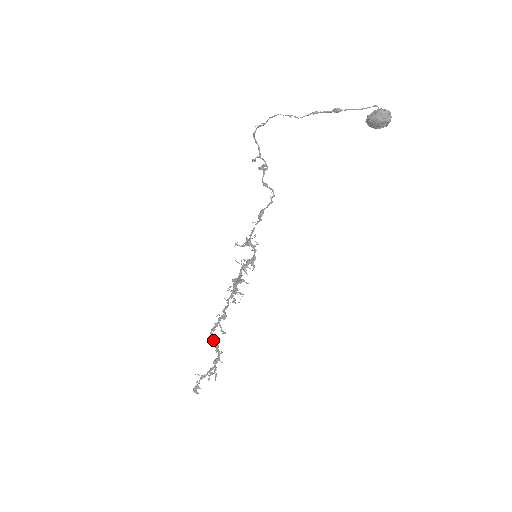
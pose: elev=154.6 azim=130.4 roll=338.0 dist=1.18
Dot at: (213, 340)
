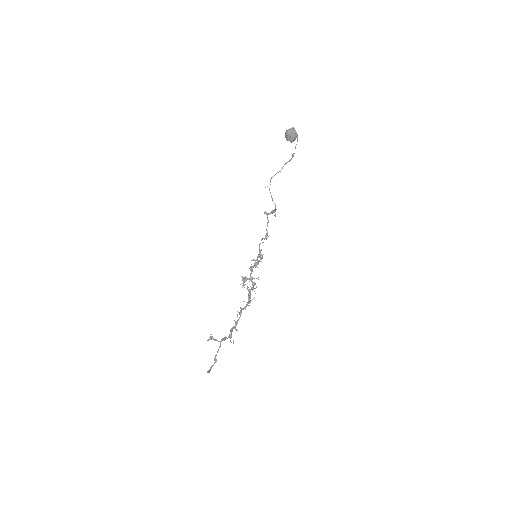
Dot at: (230, 331)
